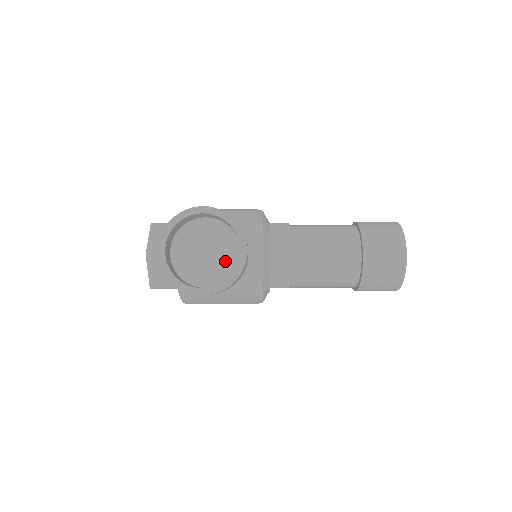
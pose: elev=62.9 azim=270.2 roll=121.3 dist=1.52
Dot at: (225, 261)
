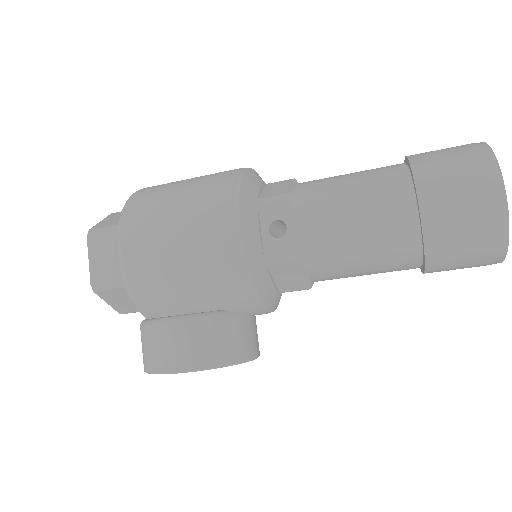
Dot at: occluded
